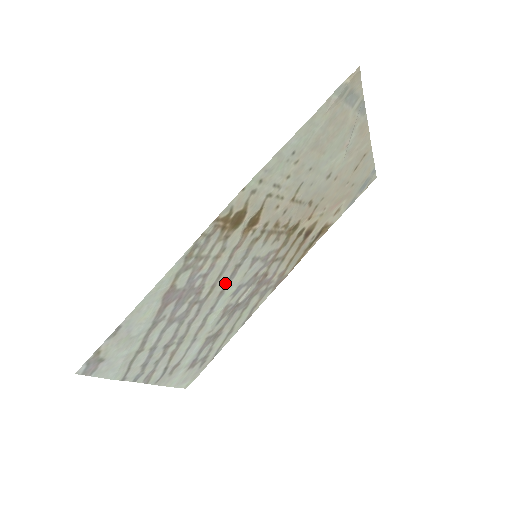
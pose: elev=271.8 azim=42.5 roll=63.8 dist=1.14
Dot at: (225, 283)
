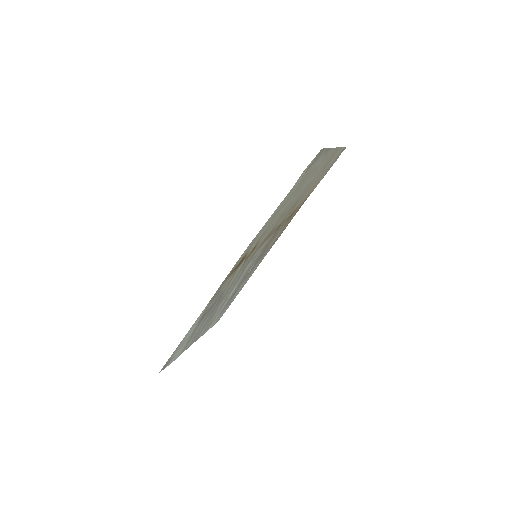
Dot at: (237, 280)
